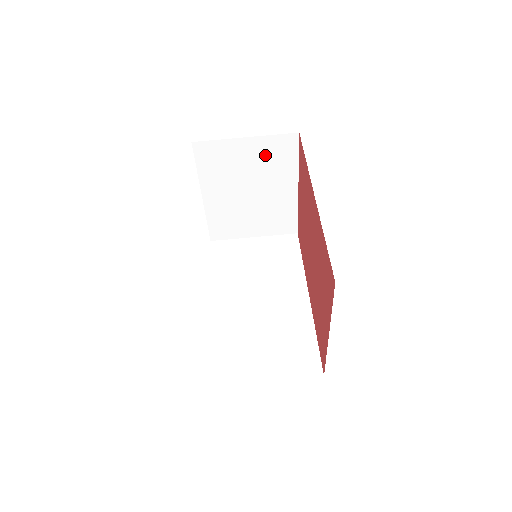
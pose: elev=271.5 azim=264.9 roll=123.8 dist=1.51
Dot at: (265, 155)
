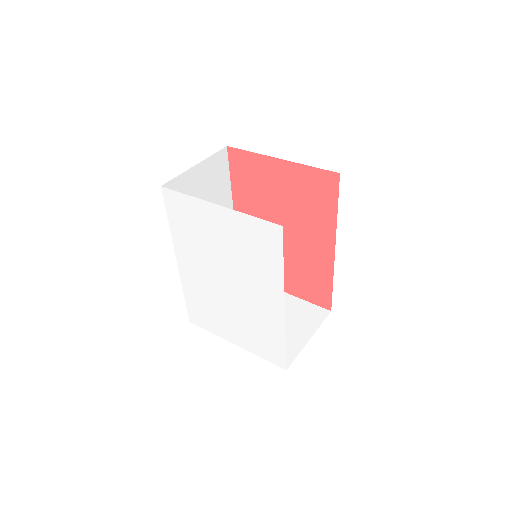
Dot at: occluded
